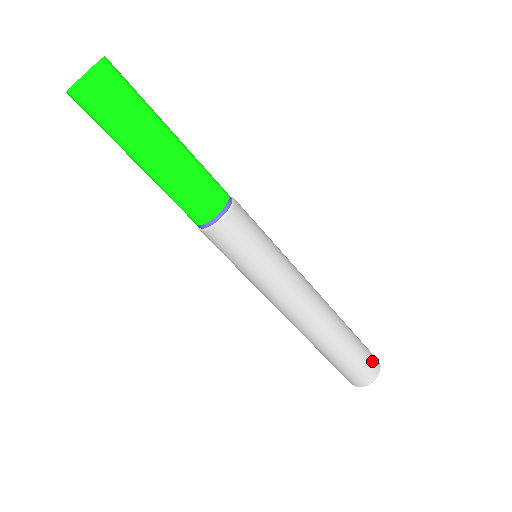
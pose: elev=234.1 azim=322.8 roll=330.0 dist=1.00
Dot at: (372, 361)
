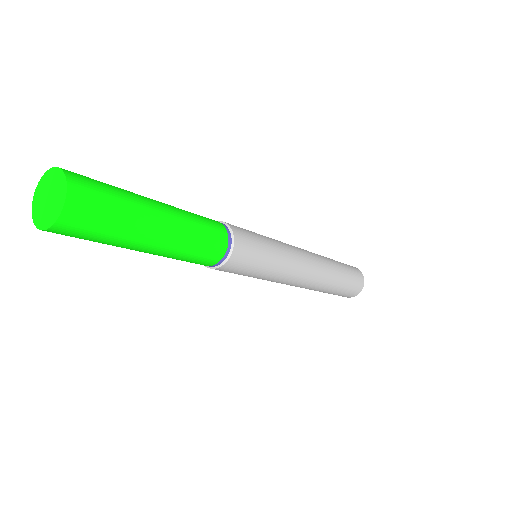
Dot at: (358, 280)
